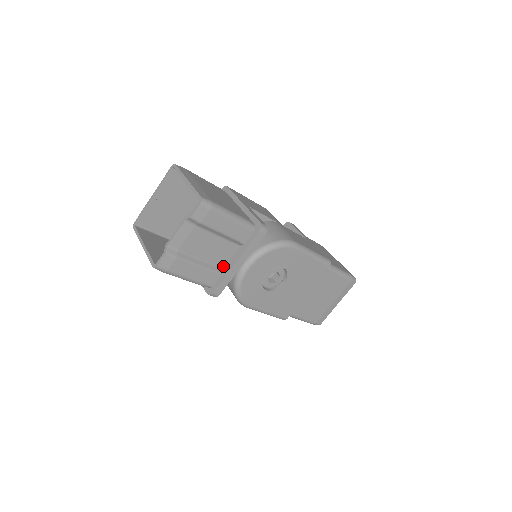
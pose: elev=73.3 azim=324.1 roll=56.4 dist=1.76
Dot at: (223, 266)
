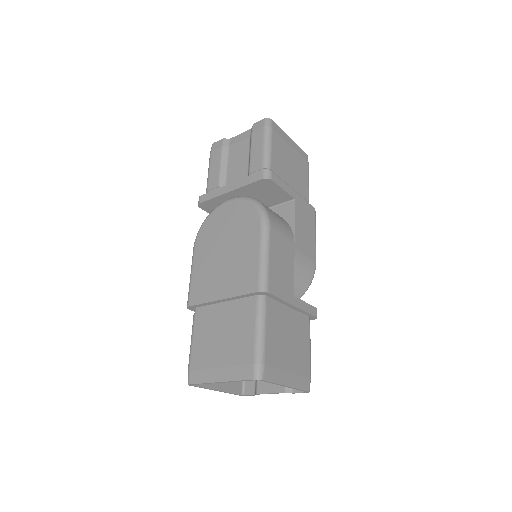
Dot at: occluded
